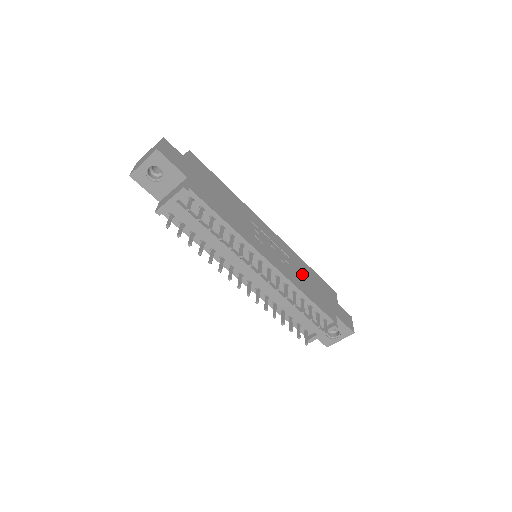
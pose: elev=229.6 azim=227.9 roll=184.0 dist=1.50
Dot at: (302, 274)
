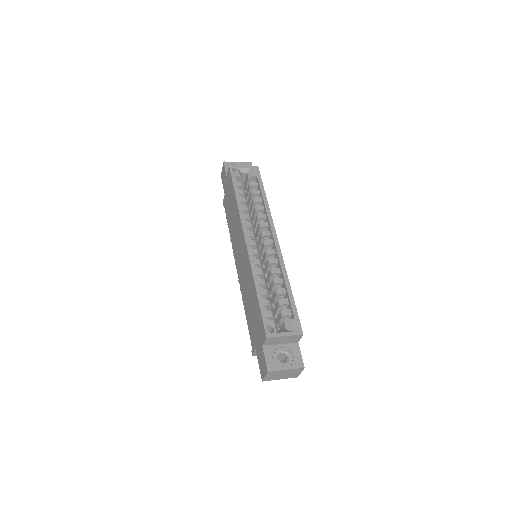
Dot at: occluded
